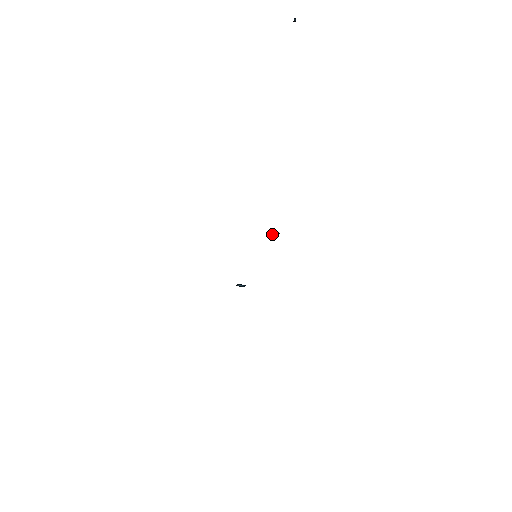
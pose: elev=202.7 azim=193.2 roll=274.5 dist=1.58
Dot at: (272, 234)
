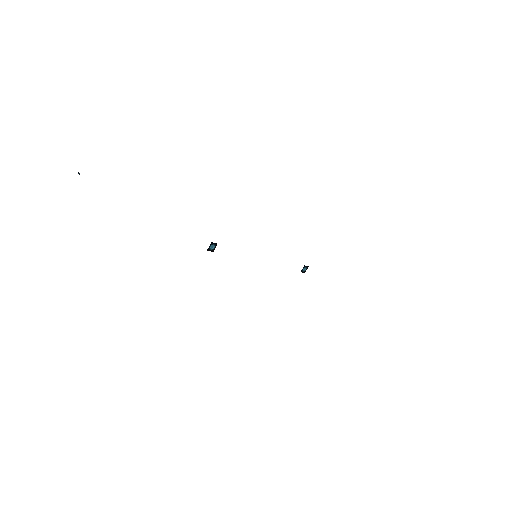
Dot at: (212, 248)
